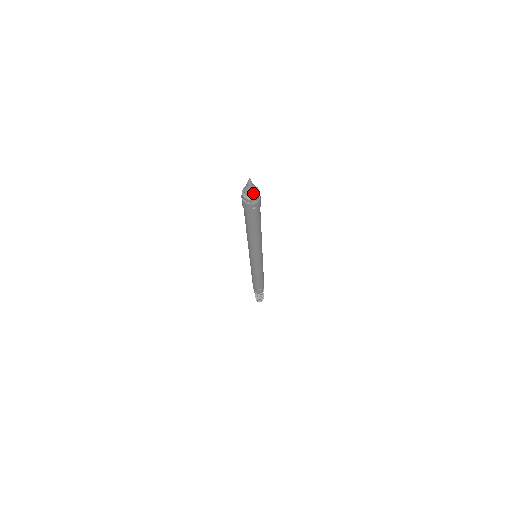
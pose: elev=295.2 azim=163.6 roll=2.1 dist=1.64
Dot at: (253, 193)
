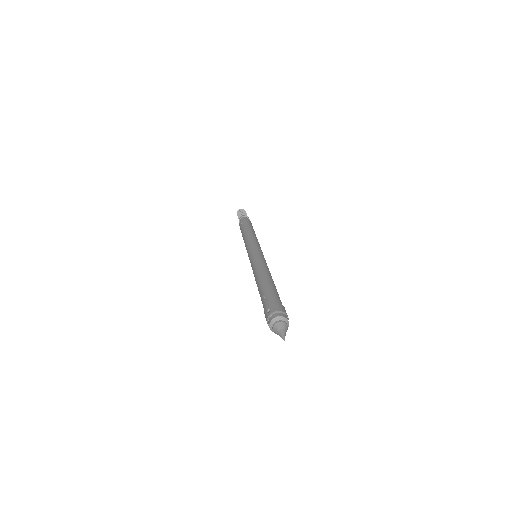
Dot at: (286, 331)
